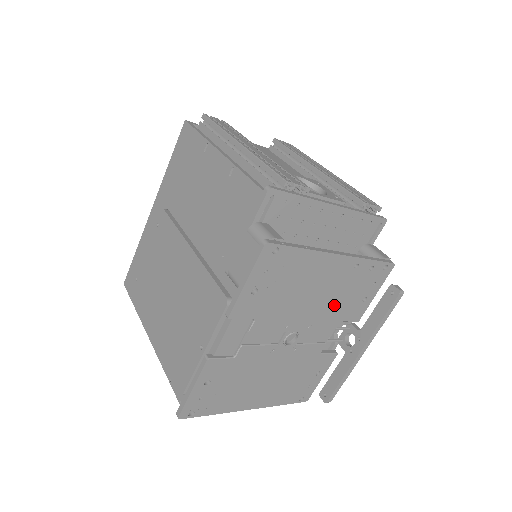
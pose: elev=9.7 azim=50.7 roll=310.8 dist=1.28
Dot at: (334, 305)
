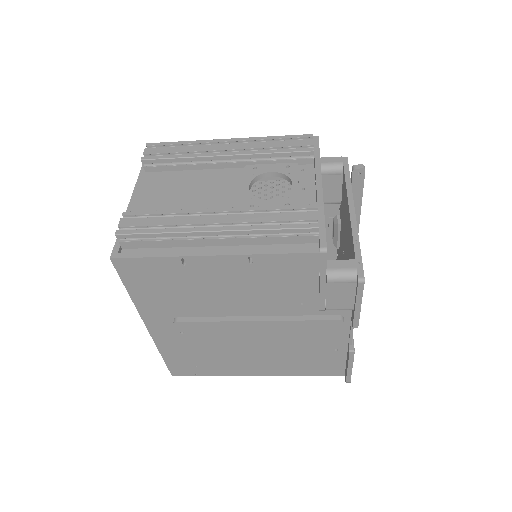
Dot at: occluded
